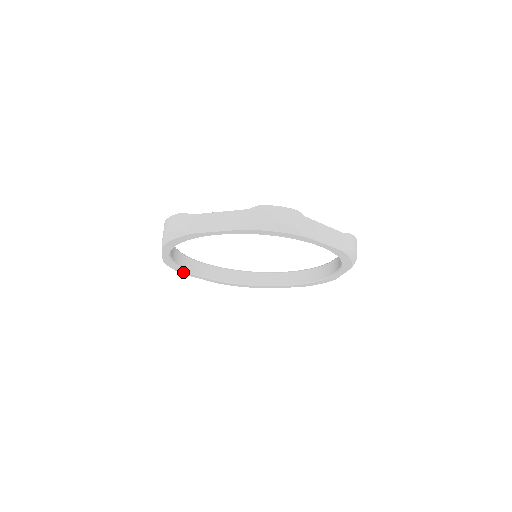
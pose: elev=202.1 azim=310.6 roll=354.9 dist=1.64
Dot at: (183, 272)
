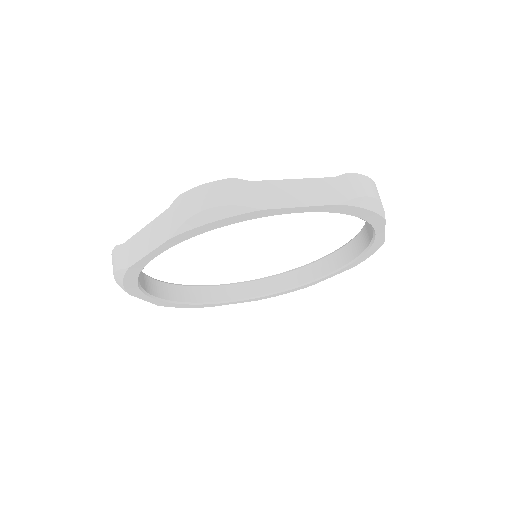
Dot at: (199, 306)
